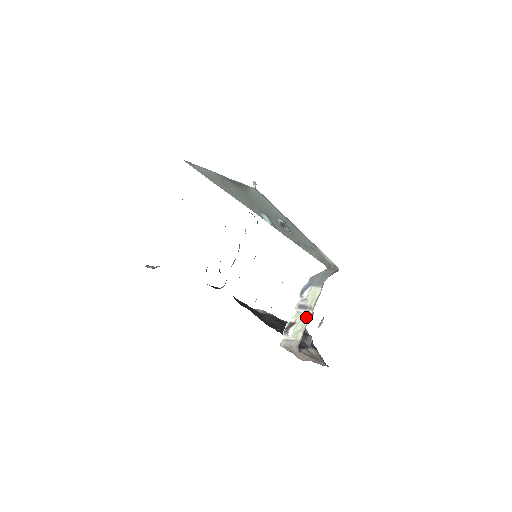
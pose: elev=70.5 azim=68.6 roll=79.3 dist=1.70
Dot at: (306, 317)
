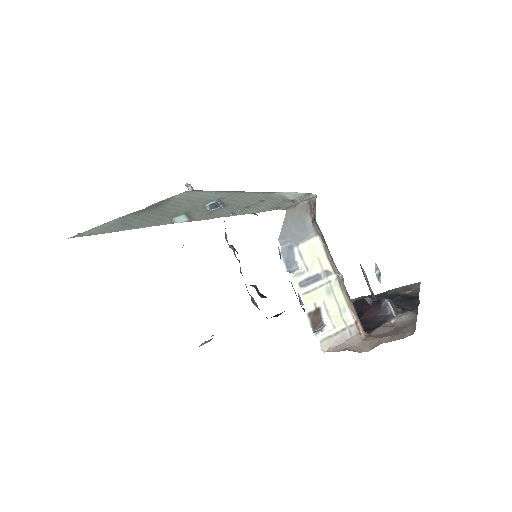
Dot at: (330, 289)
